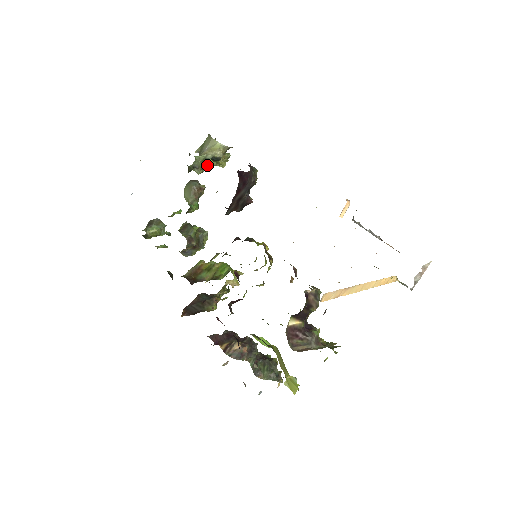
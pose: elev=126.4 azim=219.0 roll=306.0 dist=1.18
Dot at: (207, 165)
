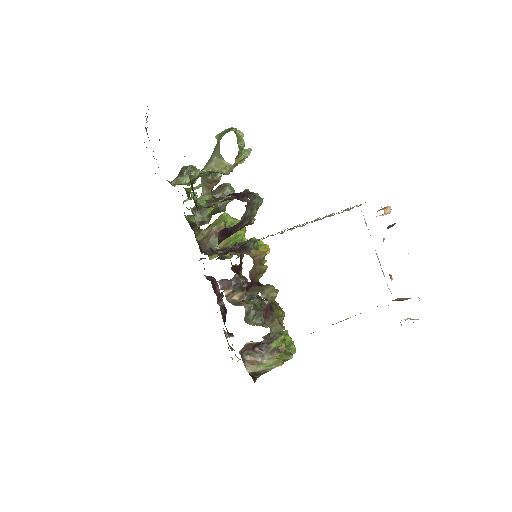
Dot at: occluded
